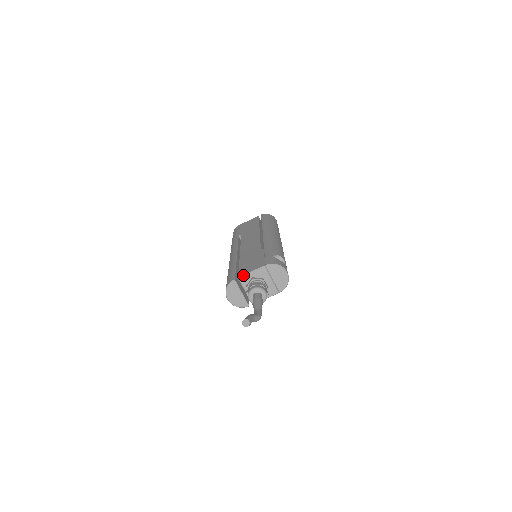
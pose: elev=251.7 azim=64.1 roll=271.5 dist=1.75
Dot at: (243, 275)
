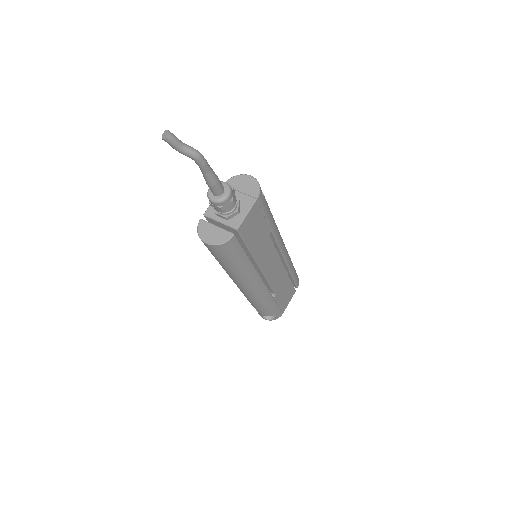
Dot at: (207, 209)
